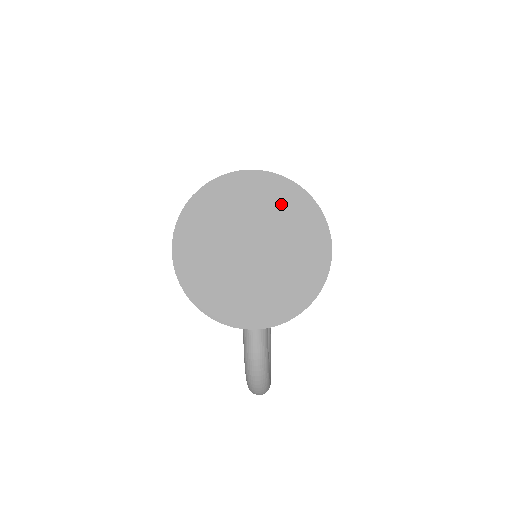
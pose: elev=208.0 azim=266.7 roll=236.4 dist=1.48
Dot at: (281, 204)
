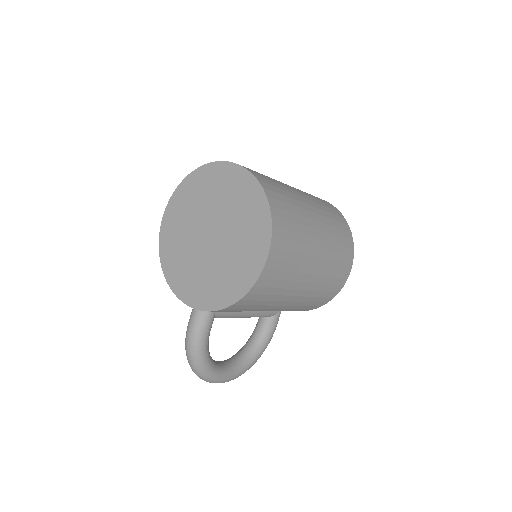
Dot at: (244, 200)
